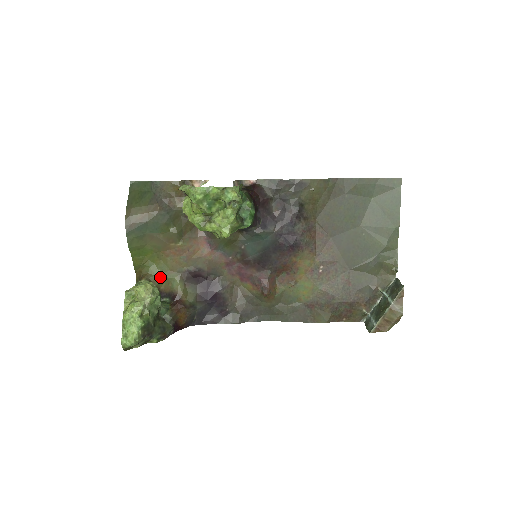
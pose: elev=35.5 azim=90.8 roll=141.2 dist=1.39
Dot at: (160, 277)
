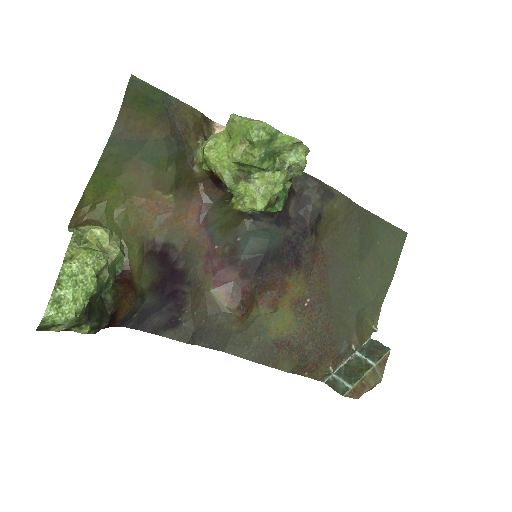
Dot at: occluded
